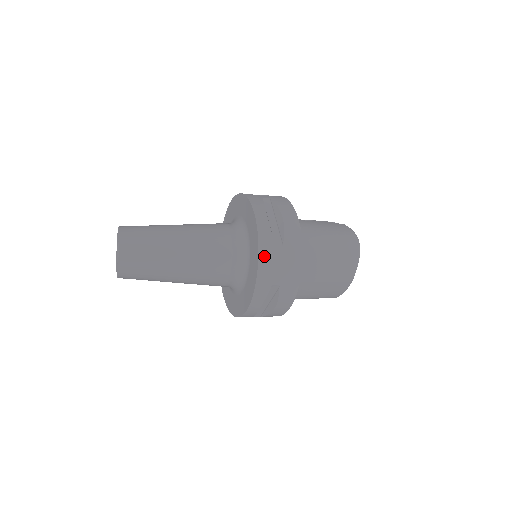
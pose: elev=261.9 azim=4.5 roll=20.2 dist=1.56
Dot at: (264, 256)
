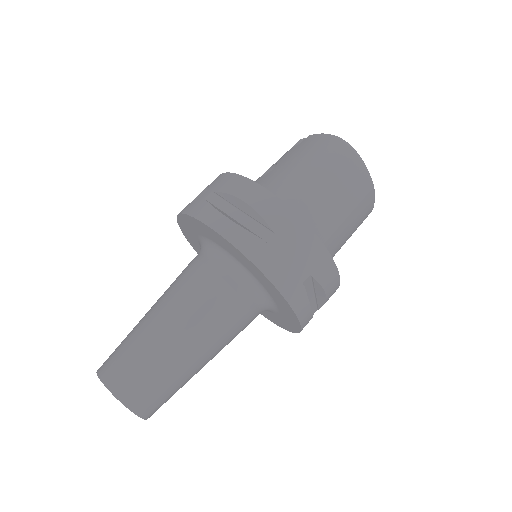
Dot at: (266, 265)
